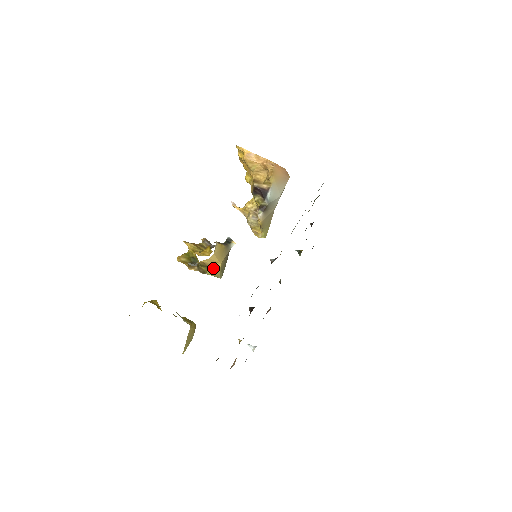
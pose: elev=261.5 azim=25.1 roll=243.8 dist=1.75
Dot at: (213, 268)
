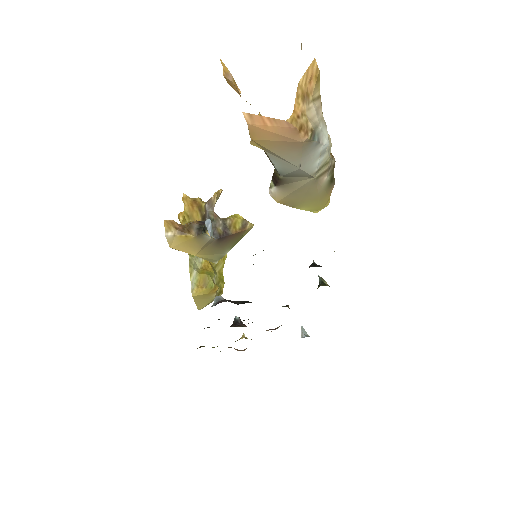
Dot at: occluded
